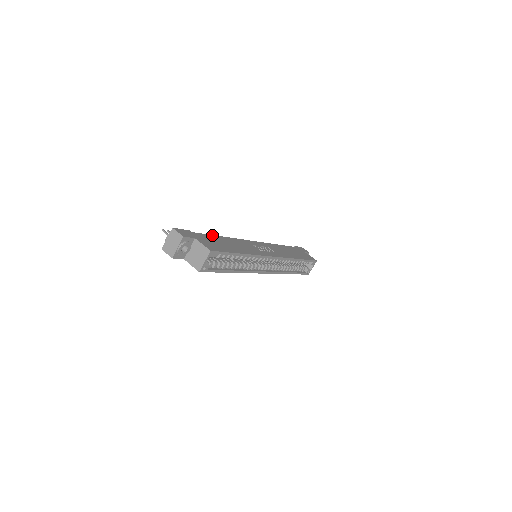
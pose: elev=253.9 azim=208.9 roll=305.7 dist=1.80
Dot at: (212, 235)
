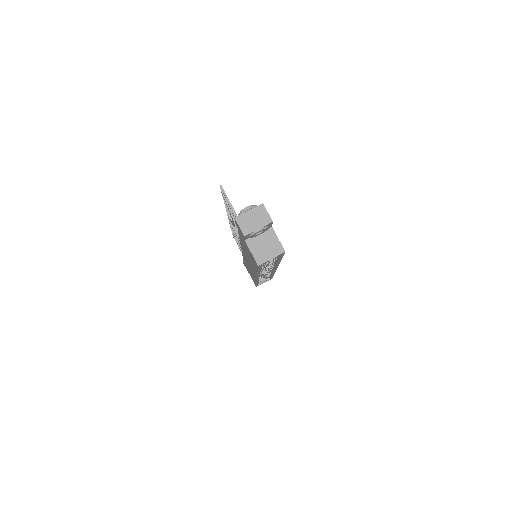
Dot at: occluded
